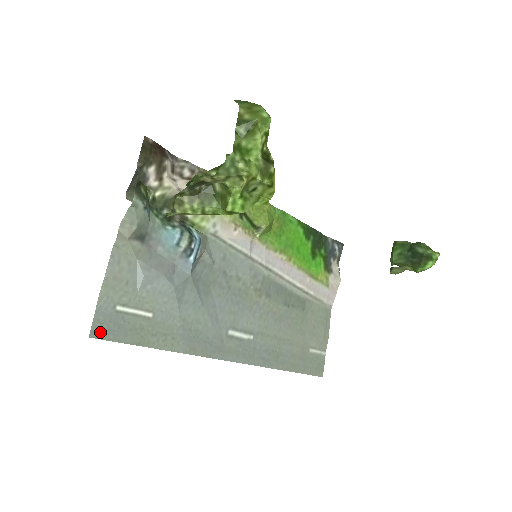
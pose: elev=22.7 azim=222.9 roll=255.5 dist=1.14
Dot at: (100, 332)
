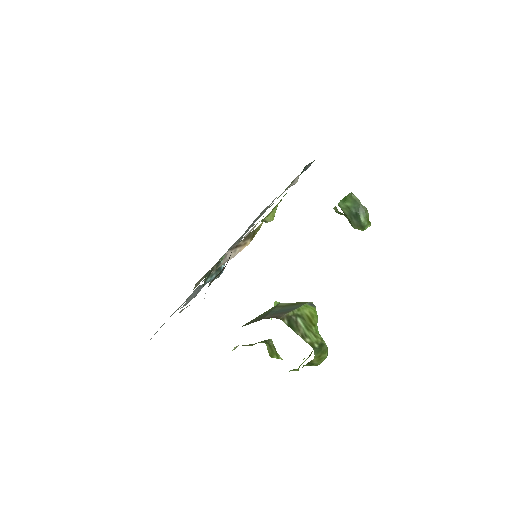
Dot at: occluded
